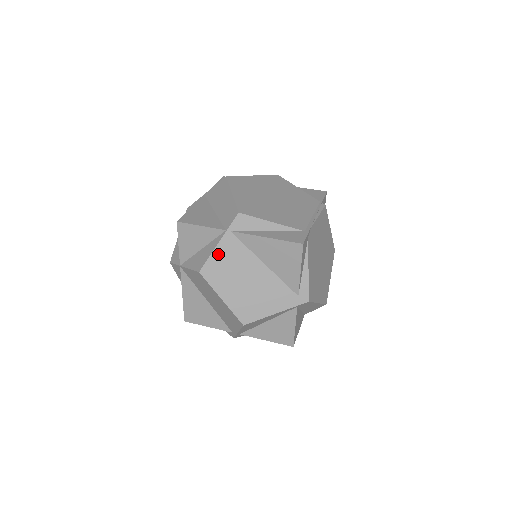
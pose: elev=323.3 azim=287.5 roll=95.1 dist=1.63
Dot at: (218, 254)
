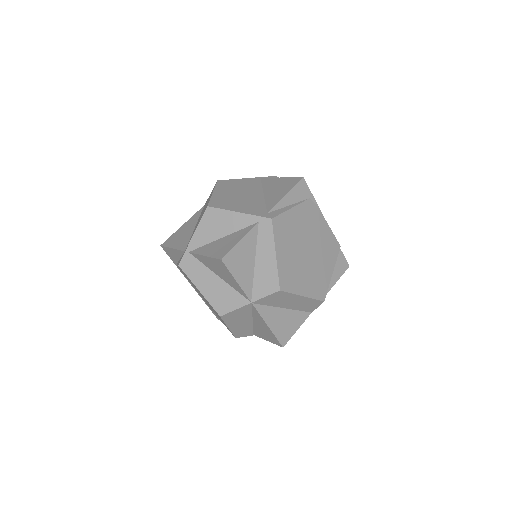
Dot at: (240, 181)
